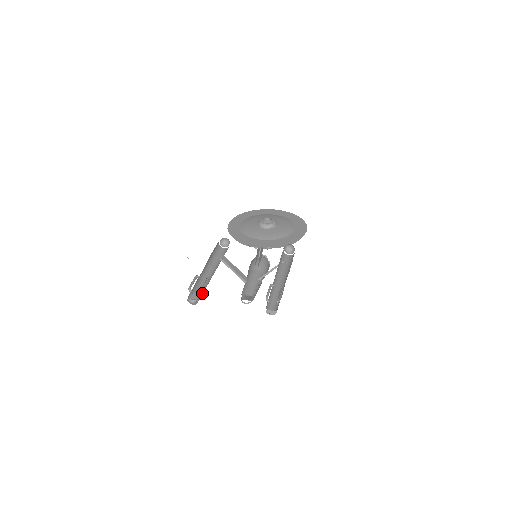
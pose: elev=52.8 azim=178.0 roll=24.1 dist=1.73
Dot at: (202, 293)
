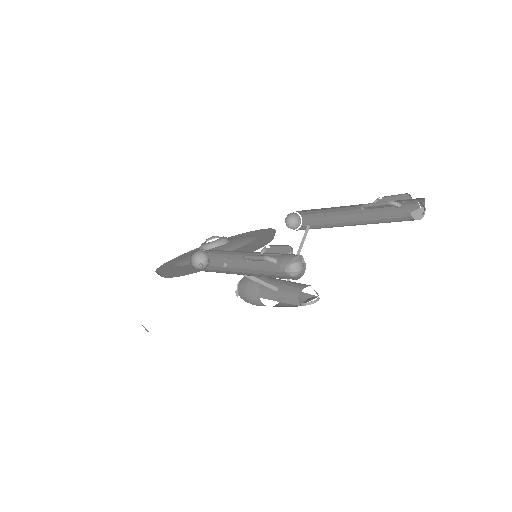
Dot at: occluded
